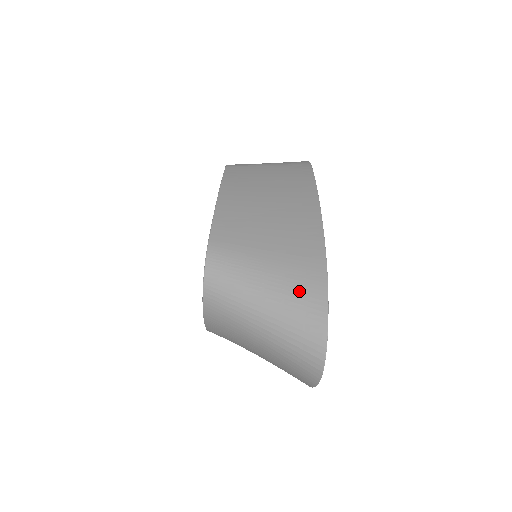
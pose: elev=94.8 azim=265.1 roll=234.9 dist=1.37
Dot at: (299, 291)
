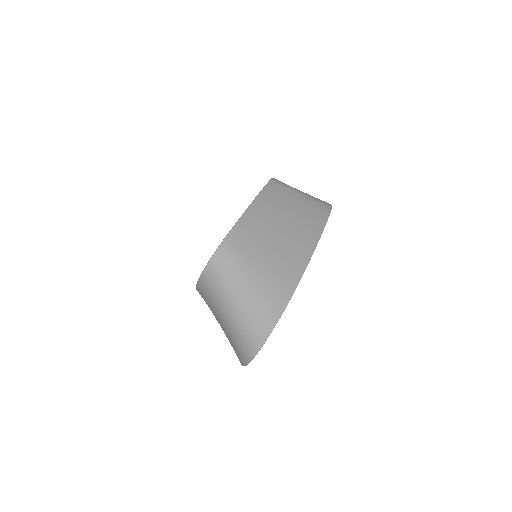
Dot at: (264, 304)
